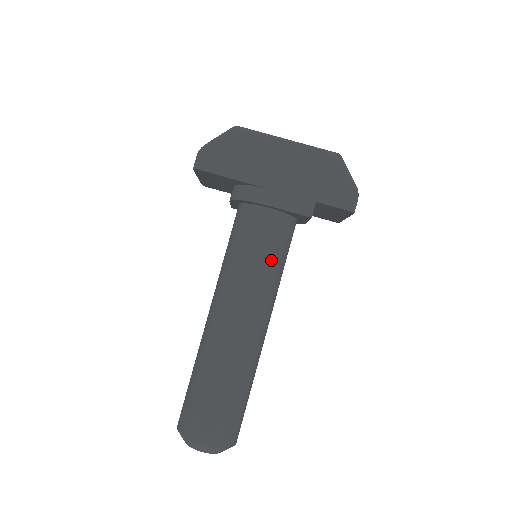
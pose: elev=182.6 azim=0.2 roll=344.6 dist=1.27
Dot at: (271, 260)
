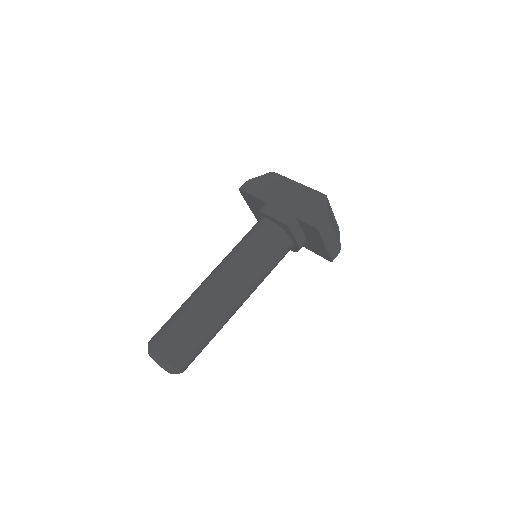
Dot at: (256, 251)
